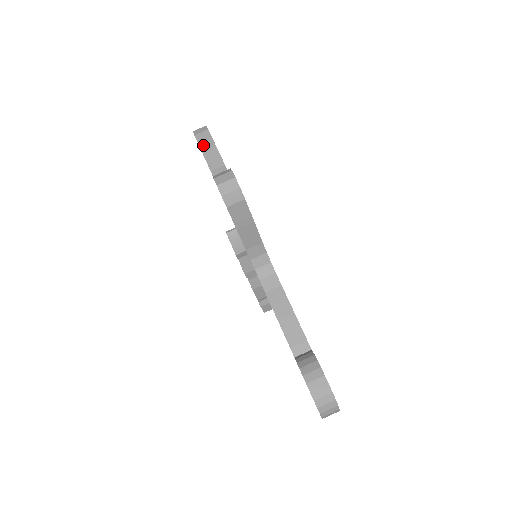
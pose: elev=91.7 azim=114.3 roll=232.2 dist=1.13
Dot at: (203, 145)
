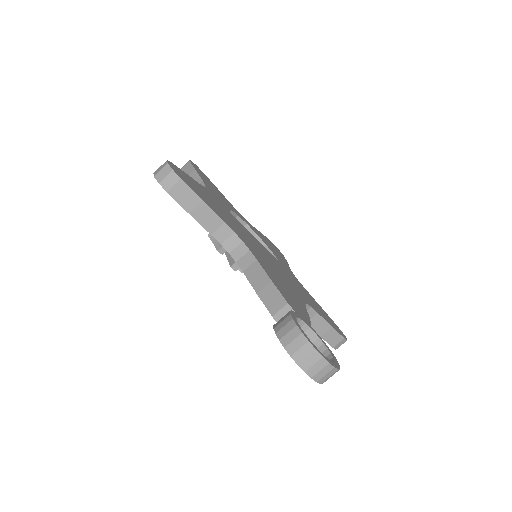
Dot at: occluded
